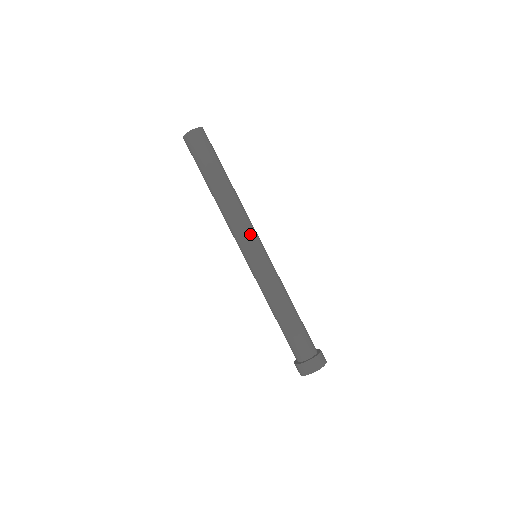
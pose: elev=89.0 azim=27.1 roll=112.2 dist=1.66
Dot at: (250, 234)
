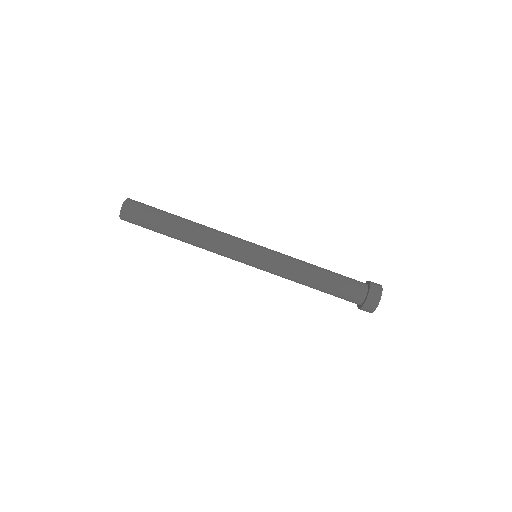
Dot at: (234, 249)
